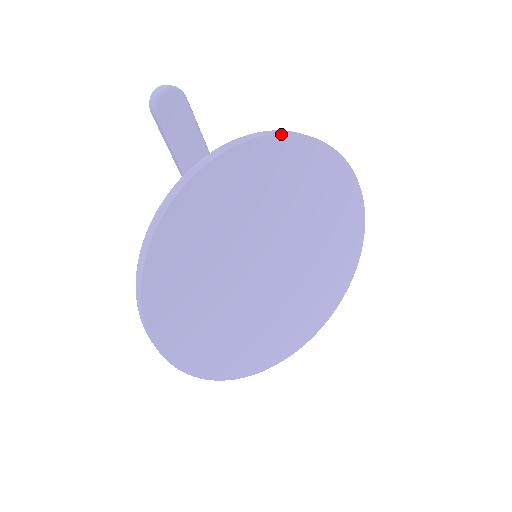
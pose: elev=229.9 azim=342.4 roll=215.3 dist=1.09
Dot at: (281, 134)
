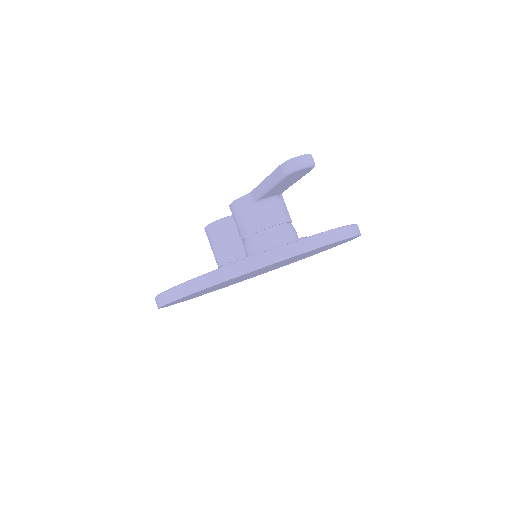
Dot at: (348, 238)
